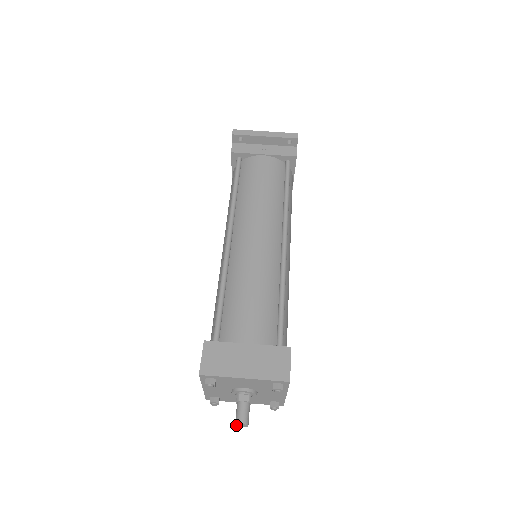
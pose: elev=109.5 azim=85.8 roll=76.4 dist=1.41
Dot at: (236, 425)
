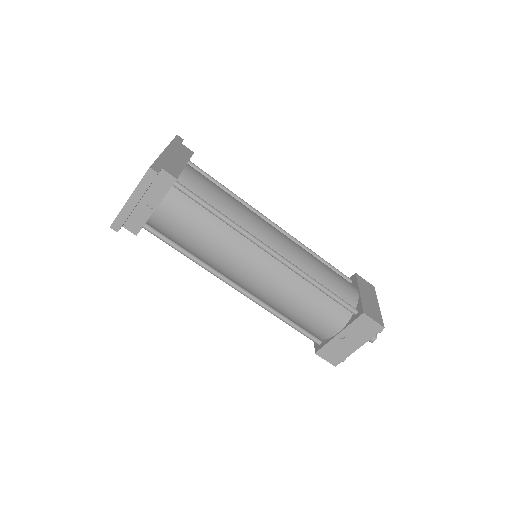
Dot at: occluded
